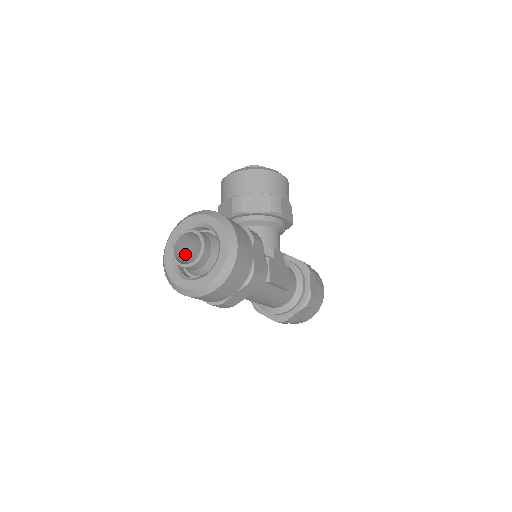
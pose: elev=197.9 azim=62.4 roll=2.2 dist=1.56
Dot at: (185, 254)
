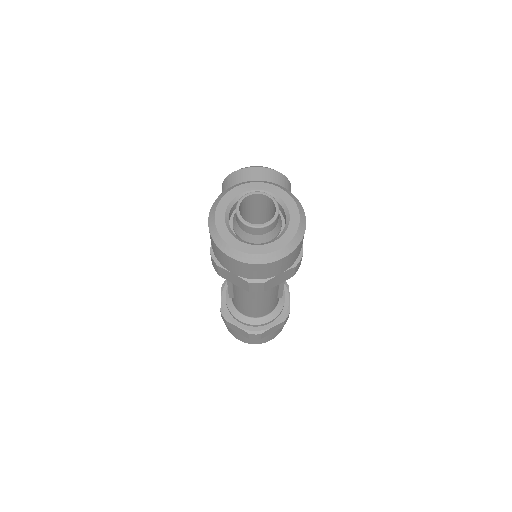
Dot at: occluded
